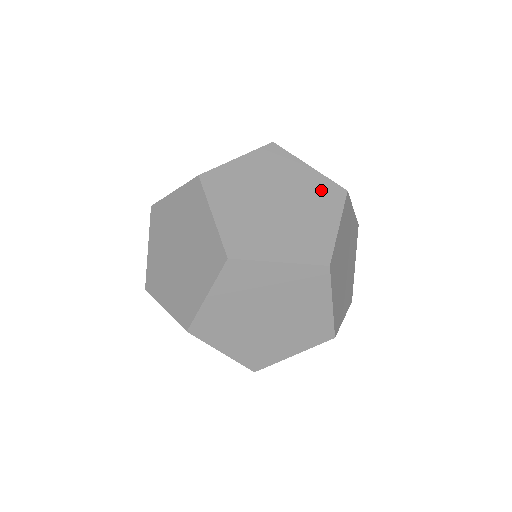
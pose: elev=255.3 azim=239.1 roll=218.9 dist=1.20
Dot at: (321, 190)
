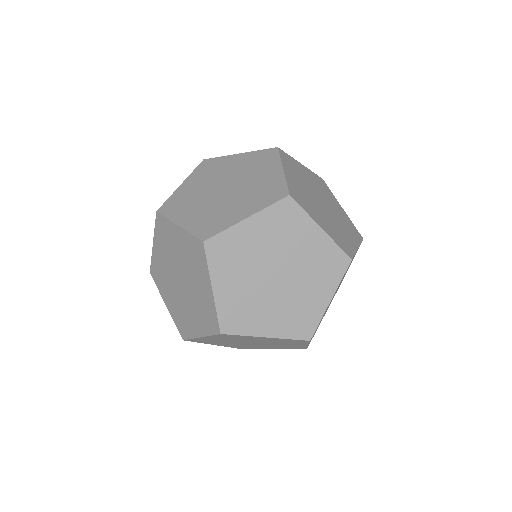
Dot at: occluded
